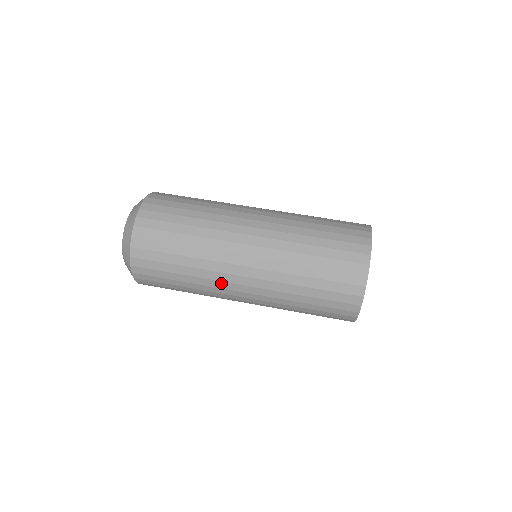
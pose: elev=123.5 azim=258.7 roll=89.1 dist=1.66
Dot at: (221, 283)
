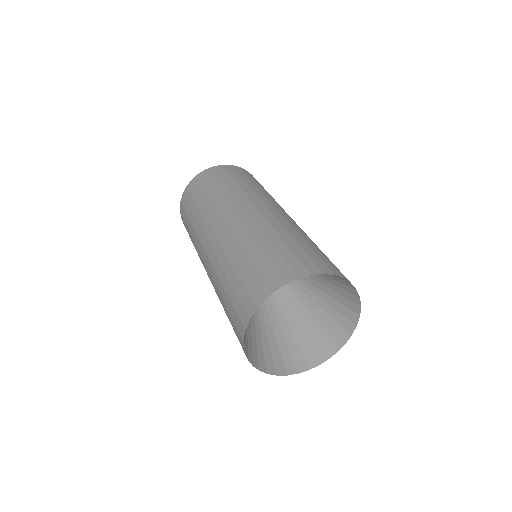
Dot at: (227, 206)
